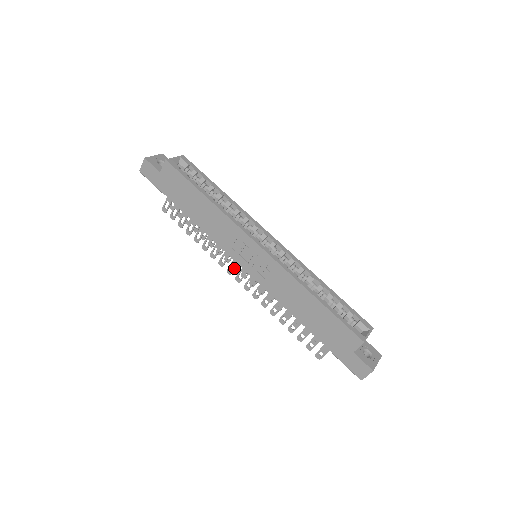
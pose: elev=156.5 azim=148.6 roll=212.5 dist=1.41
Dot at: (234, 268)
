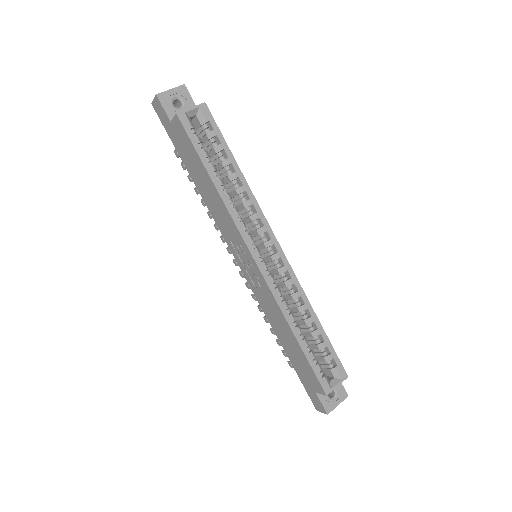
Dot at: occluded
